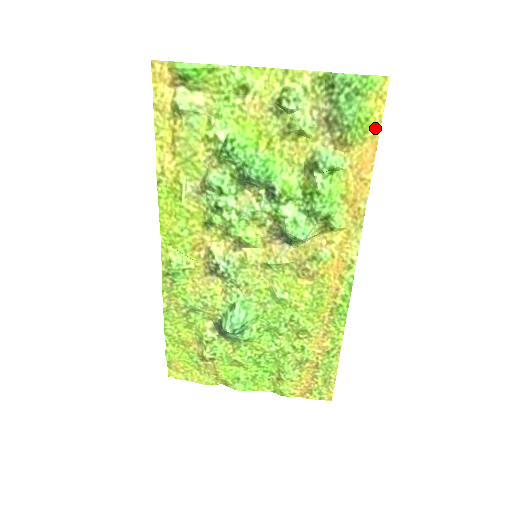
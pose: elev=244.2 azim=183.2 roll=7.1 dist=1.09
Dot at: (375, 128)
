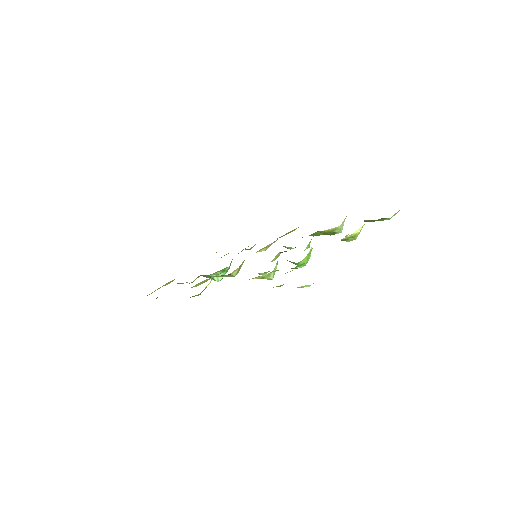
Dot at: occluded
